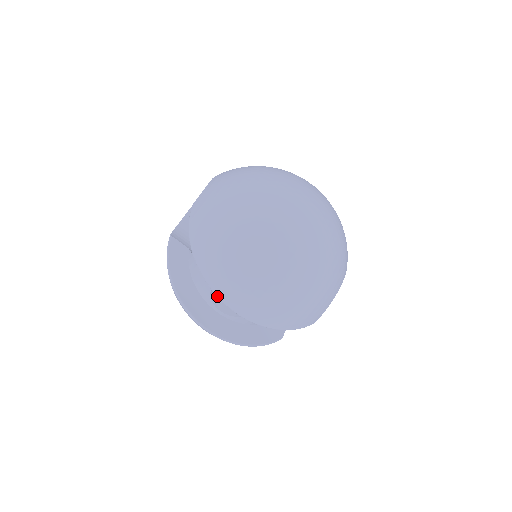
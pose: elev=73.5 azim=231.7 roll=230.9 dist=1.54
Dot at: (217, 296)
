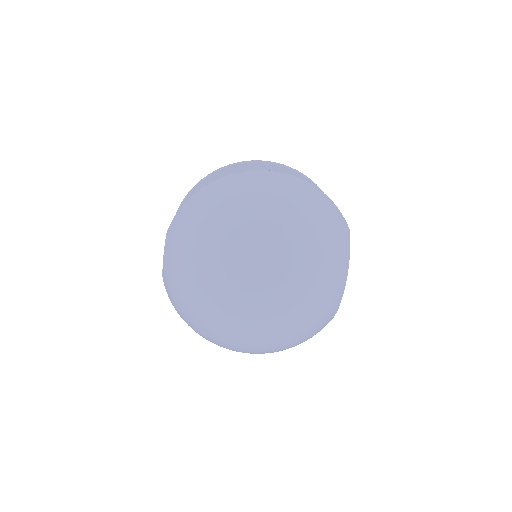
Dot at: occluded
